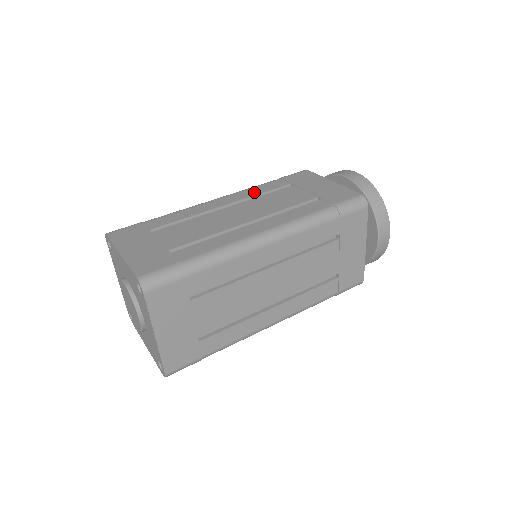
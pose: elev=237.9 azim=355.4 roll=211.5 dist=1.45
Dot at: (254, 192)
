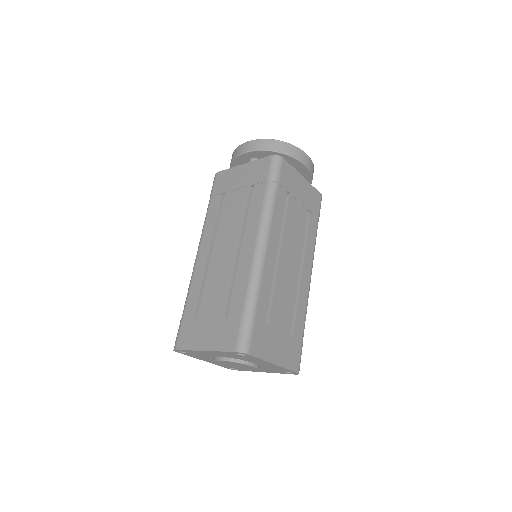
Dot at: (211, 225)
